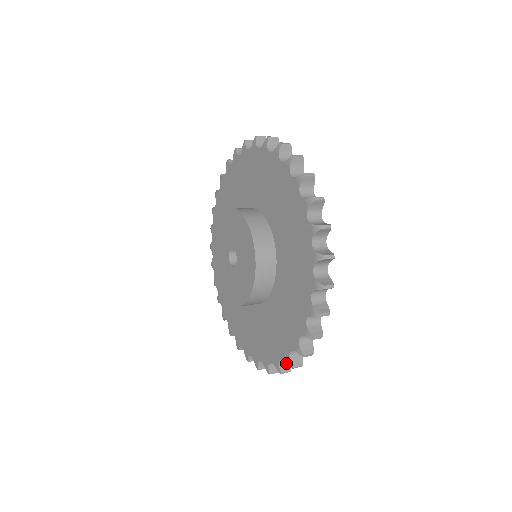
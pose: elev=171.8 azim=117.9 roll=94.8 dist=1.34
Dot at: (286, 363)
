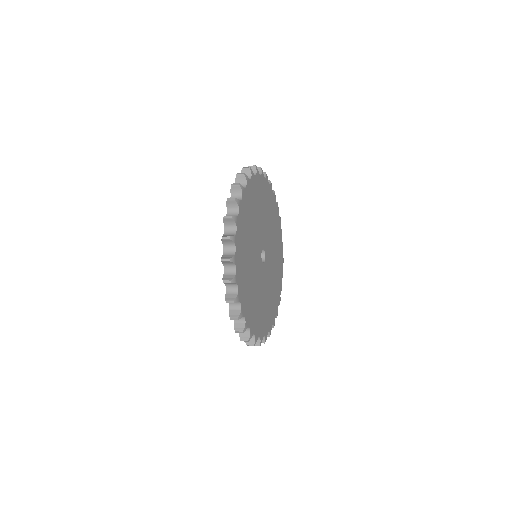
Dot at: occluded
